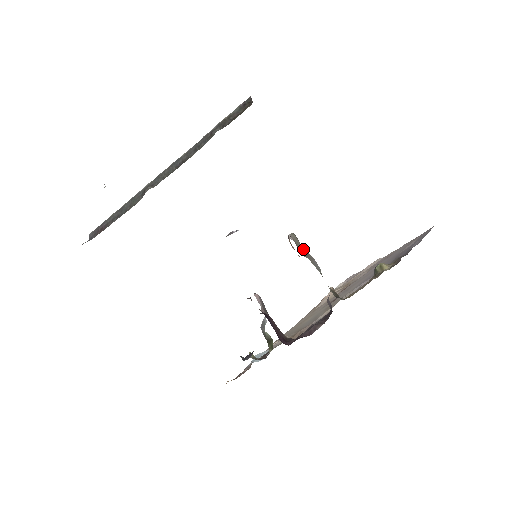
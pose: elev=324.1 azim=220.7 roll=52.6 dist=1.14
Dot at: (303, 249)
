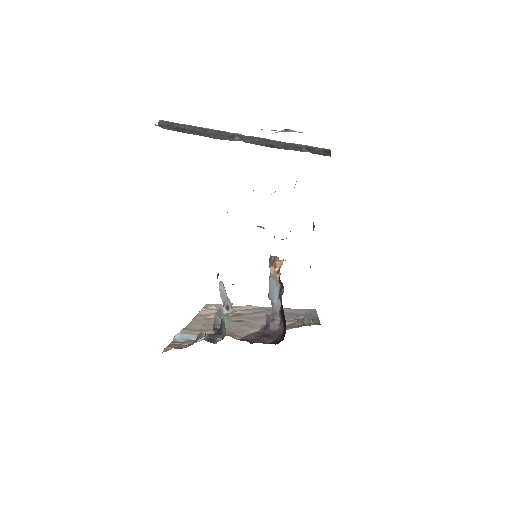
Dot at: occluded
